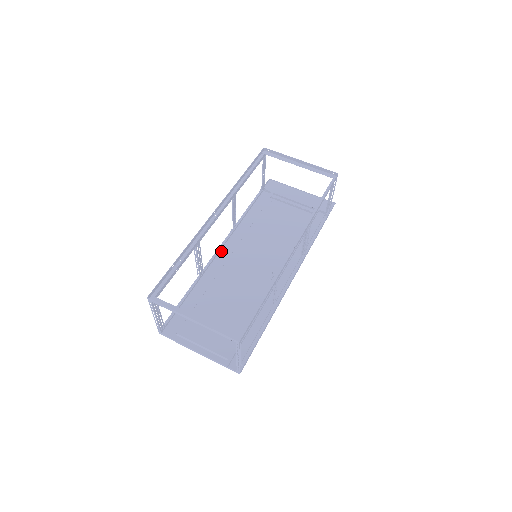
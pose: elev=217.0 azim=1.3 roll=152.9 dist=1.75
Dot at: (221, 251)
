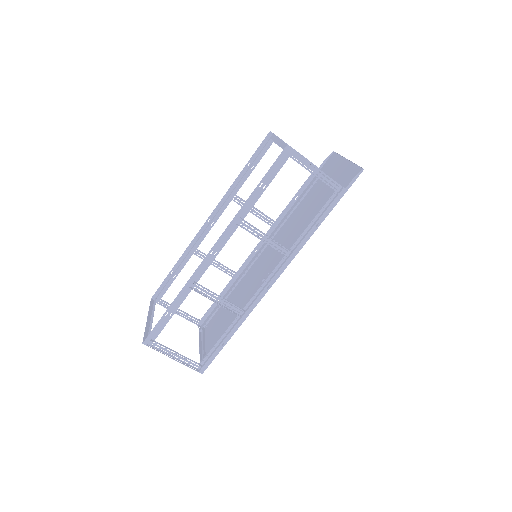
Dot at: occluded
